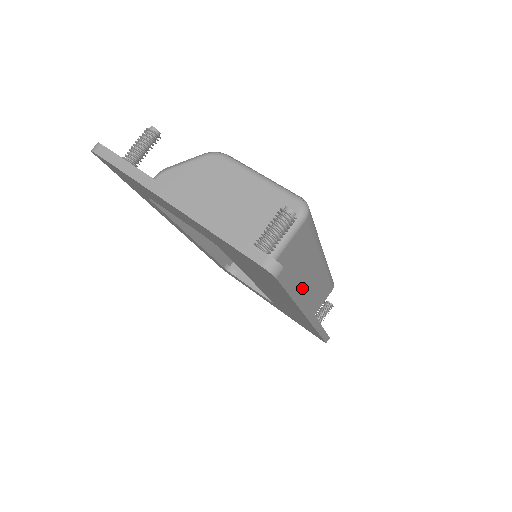
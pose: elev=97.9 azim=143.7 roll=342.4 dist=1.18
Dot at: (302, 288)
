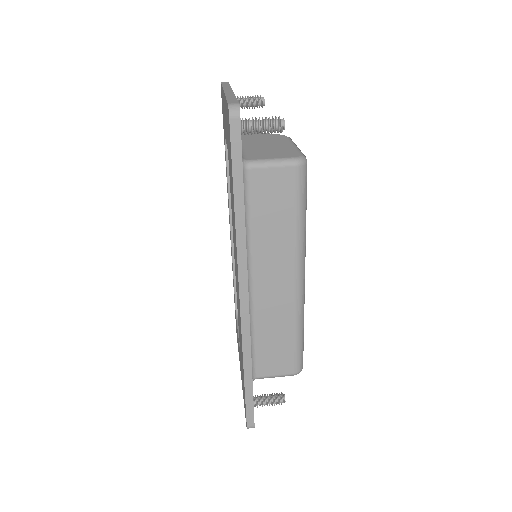
Dot at: (261, 279)
